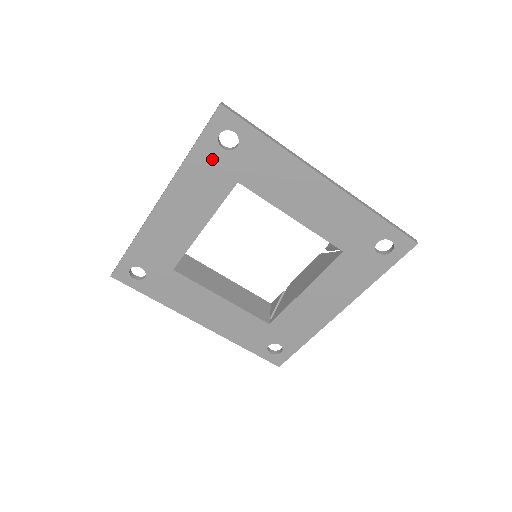
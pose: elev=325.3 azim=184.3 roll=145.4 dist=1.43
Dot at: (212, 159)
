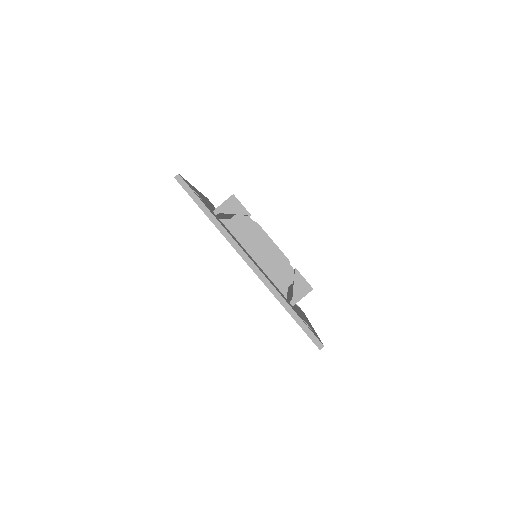
Dot at: occluded
